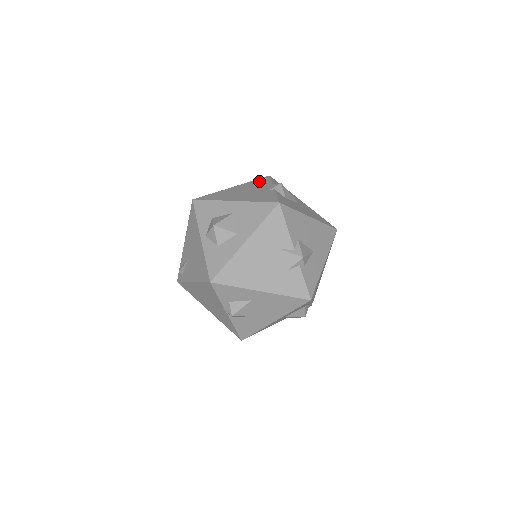
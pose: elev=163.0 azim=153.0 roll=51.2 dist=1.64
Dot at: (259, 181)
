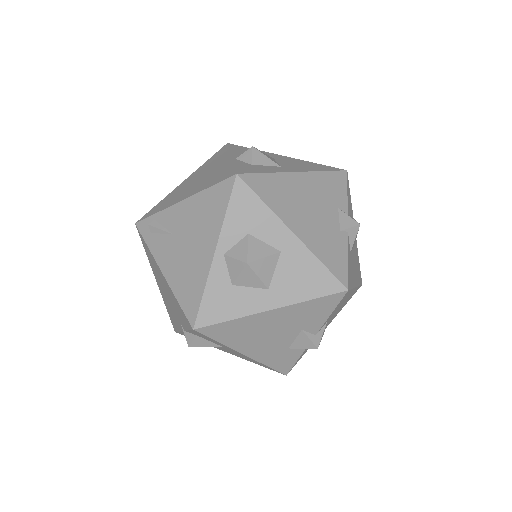
Dot at: (333, 182)
